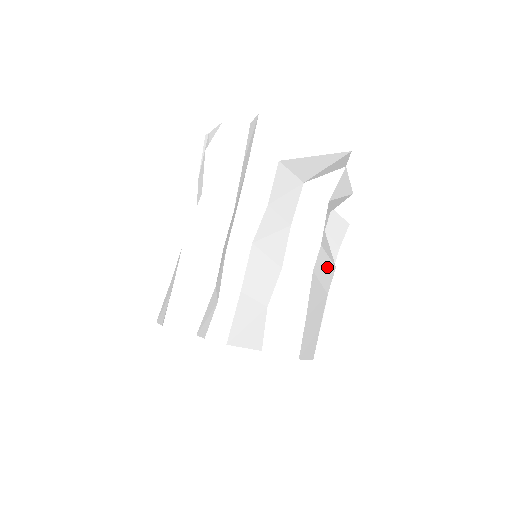
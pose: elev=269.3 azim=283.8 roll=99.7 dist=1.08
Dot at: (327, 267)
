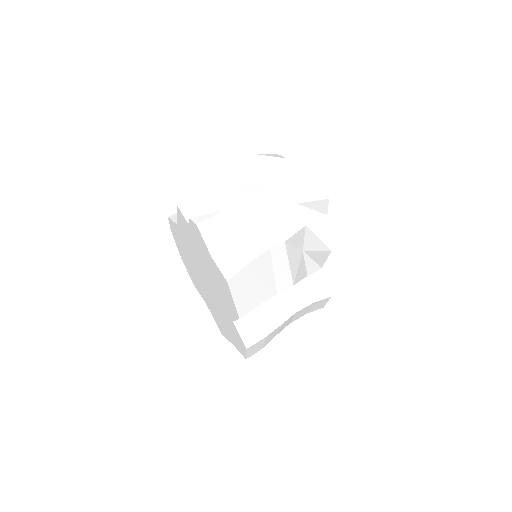
Dot at: (285, 269)
